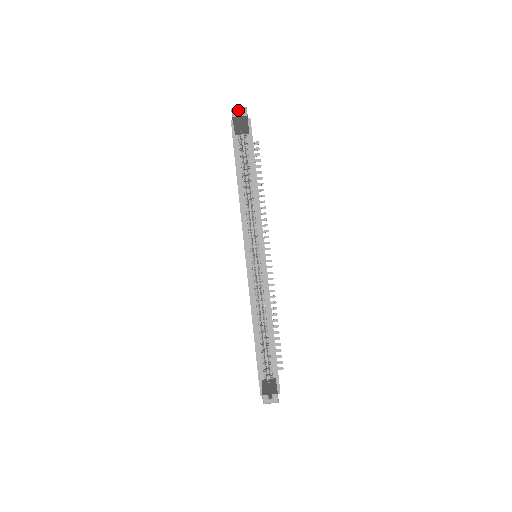
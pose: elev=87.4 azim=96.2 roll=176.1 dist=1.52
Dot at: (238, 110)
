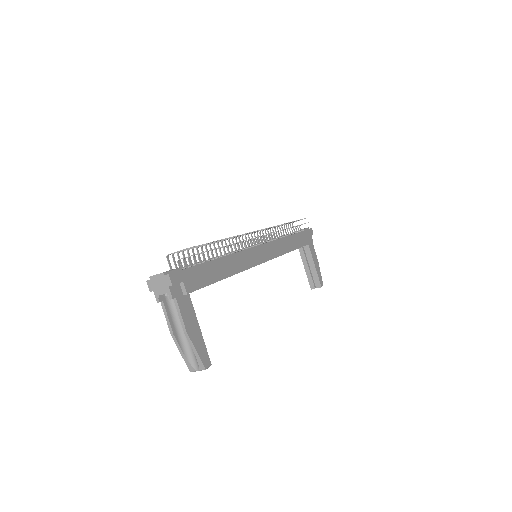
Dot at: occluded
